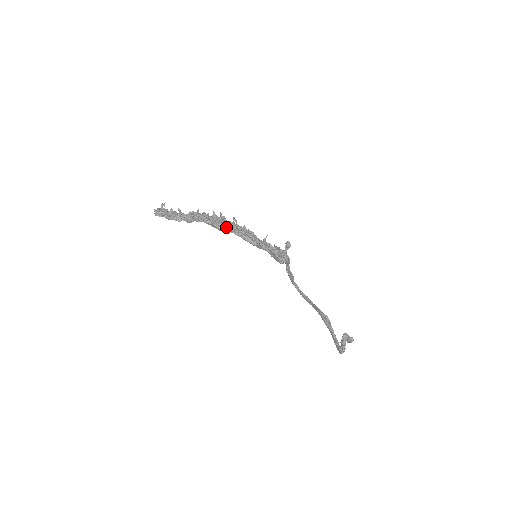
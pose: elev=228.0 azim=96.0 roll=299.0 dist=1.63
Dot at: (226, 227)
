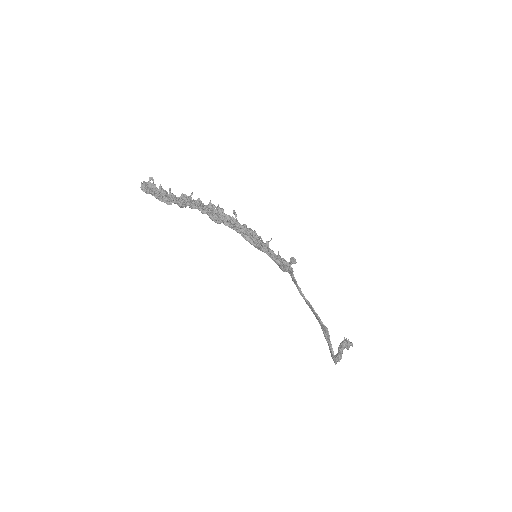
Dot at: (224, 221)
